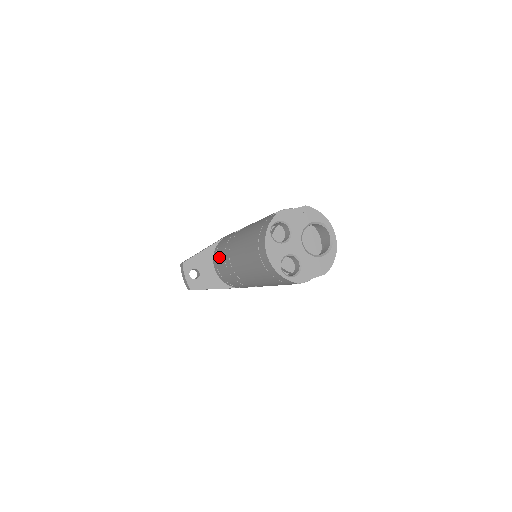
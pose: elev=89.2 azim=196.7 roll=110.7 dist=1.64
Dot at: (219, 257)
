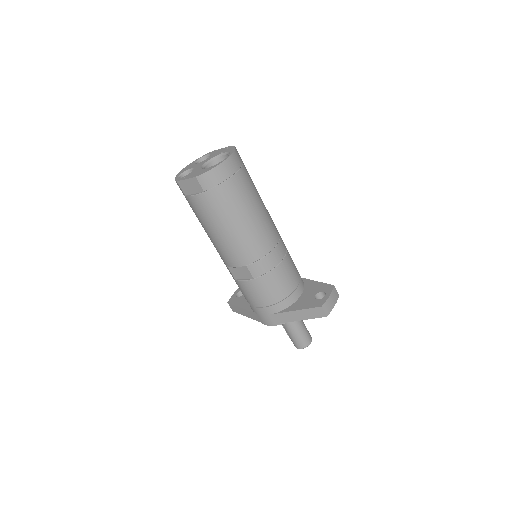
Dot at: occluded
